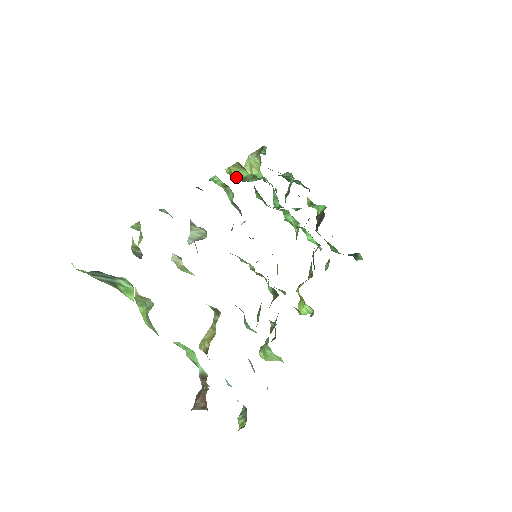
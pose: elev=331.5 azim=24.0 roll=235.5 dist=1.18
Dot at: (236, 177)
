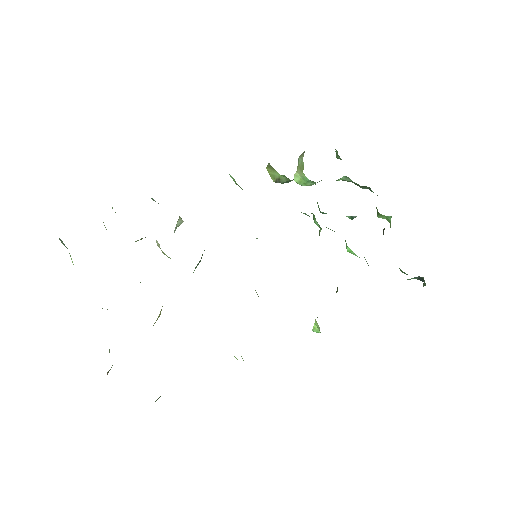
Dot at: (272, 178)
